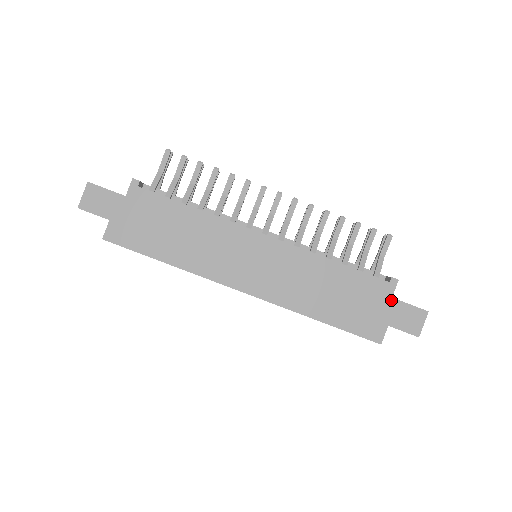
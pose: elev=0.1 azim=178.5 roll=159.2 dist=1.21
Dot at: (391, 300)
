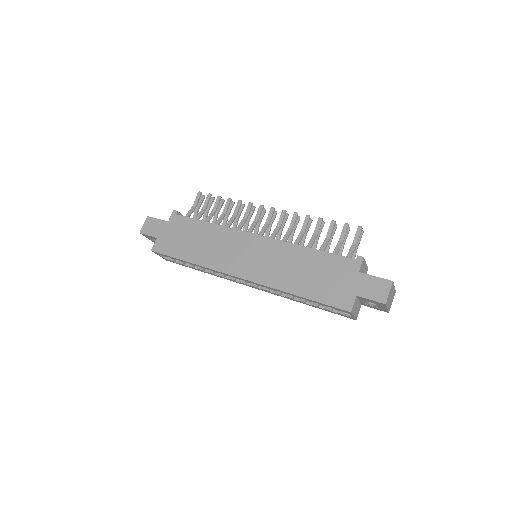
Dot at: (358, 274)
